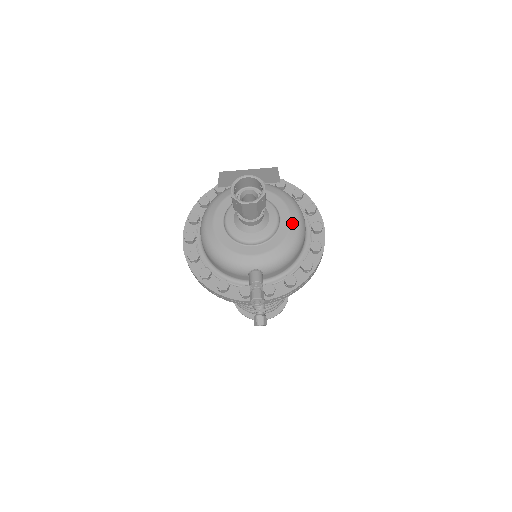
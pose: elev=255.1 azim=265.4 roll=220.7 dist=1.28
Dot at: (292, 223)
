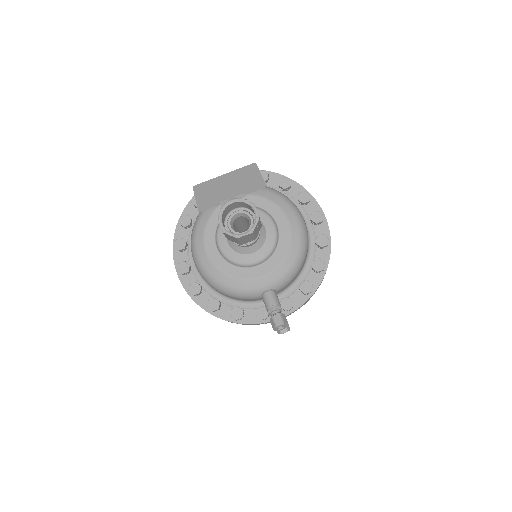
Dot at: (291, 227)
